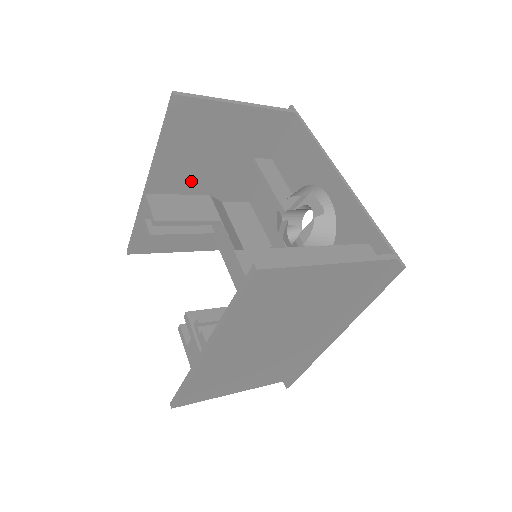
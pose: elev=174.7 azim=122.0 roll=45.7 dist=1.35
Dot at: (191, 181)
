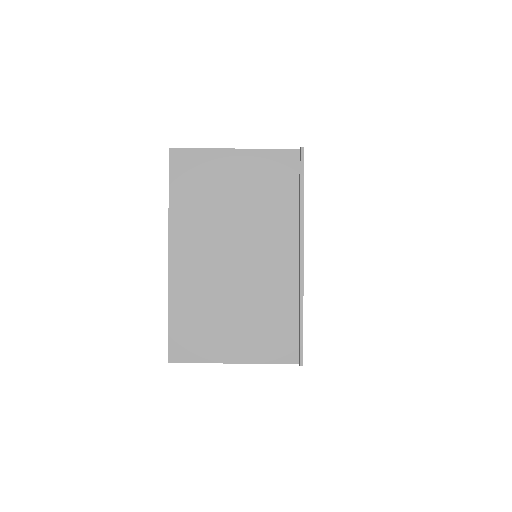
Dot at: occluded
